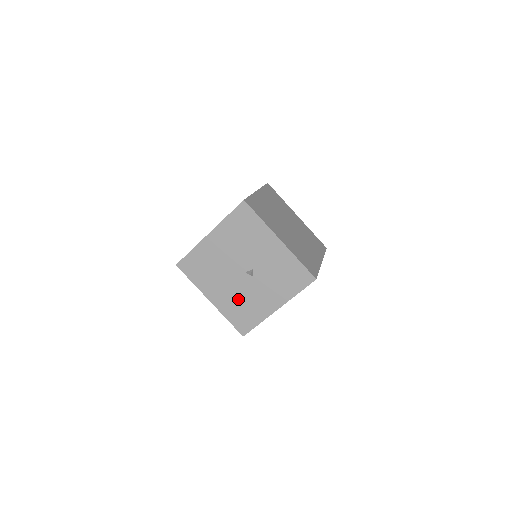
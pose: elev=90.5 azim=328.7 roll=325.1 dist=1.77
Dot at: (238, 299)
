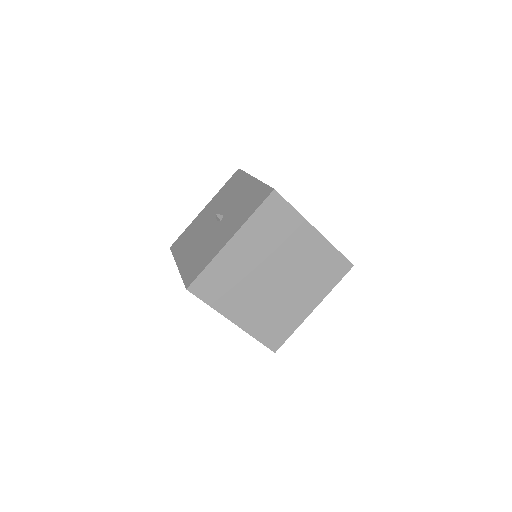
Dot at: (200, 250)
